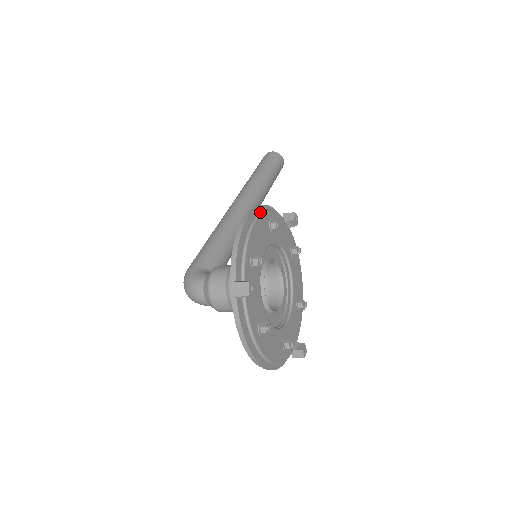
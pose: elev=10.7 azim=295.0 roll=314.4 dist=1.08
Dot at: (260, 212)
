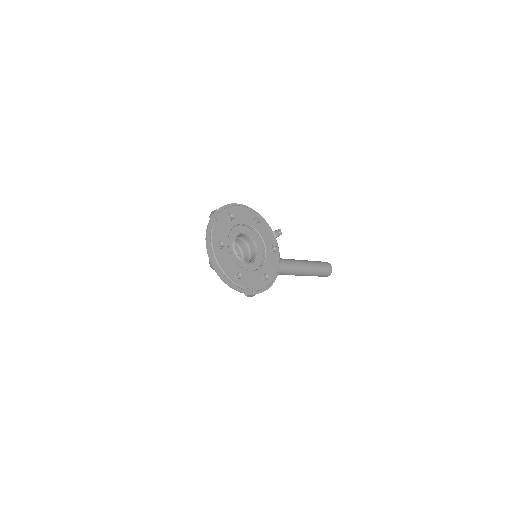
Dot at: (249, 208)
